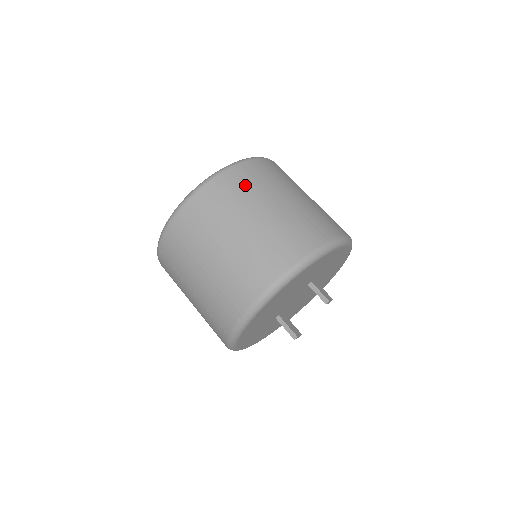
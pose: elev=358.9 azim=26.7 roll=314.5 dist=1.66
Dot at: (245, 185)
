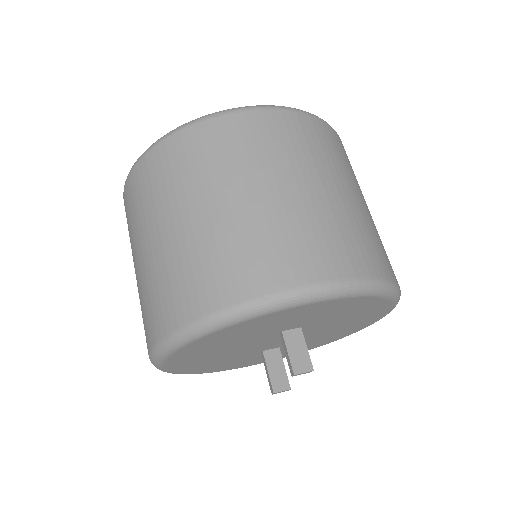
Dot at: (169, 173)
